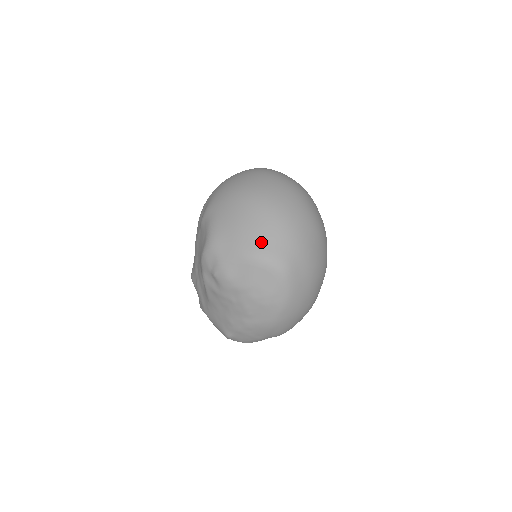
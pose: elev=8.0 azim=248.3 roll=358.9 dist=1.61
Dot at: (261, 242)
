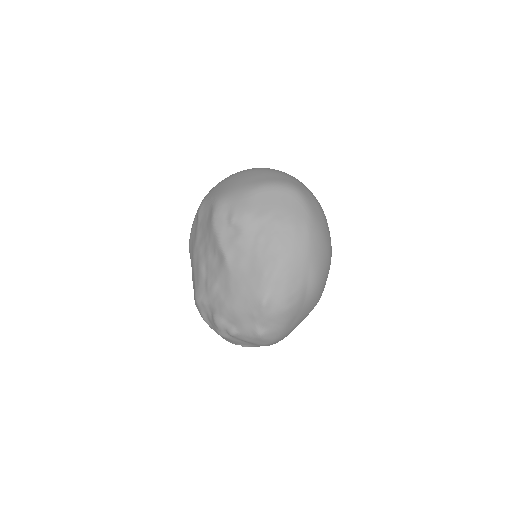
Dot at: (265, 178)
